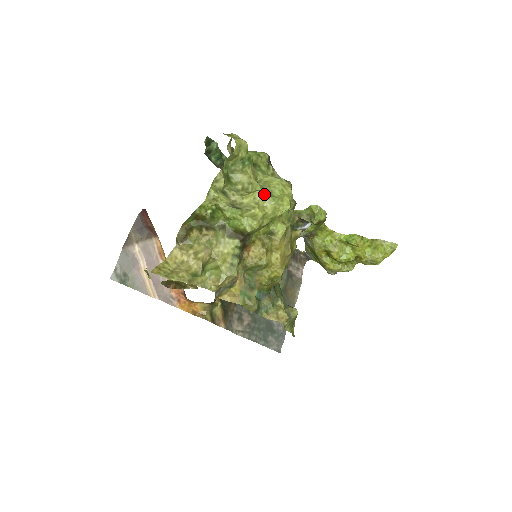
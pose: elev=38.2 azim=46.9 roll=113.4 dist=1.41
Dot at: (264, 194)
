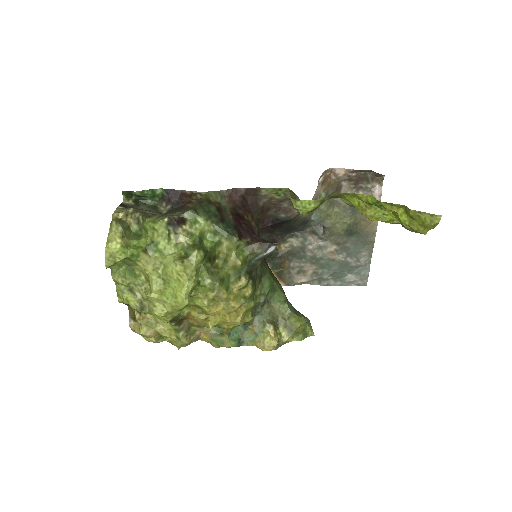
Dot at: (154, 297)
